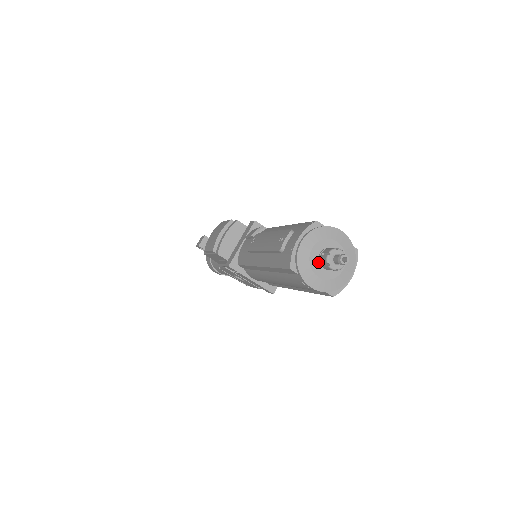
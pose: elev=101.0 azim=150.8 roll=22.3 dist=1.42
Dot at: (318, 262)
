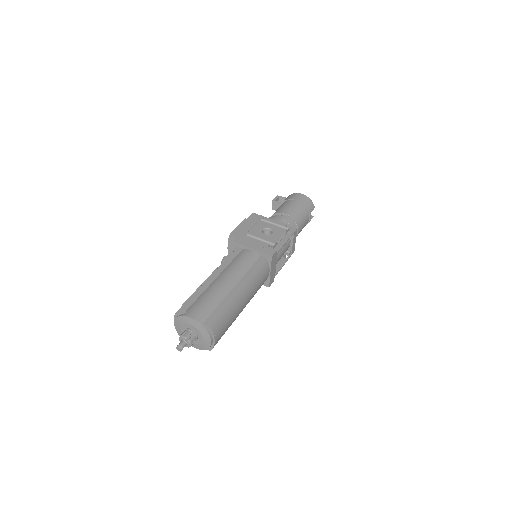
Dot at: occluded
